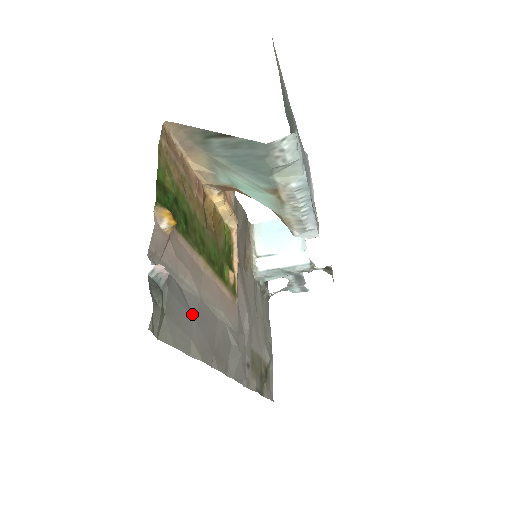
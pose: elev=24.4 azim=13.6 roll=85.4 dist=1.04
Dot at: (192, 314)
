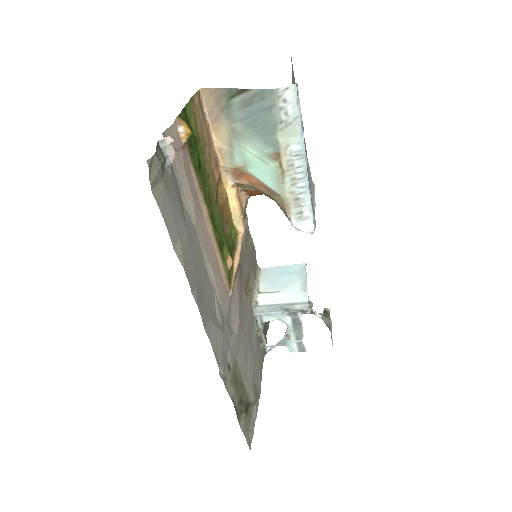
Dot at: (186, 225)
